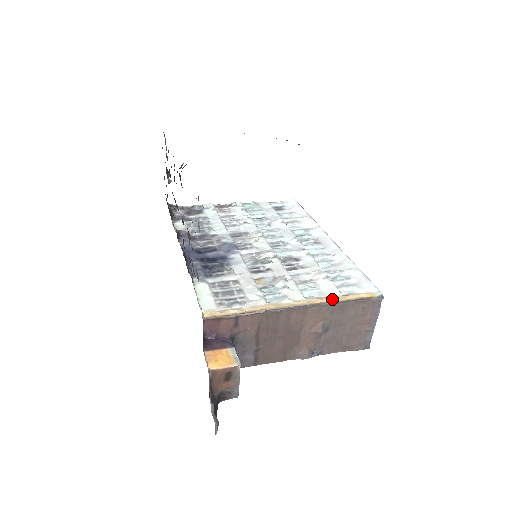
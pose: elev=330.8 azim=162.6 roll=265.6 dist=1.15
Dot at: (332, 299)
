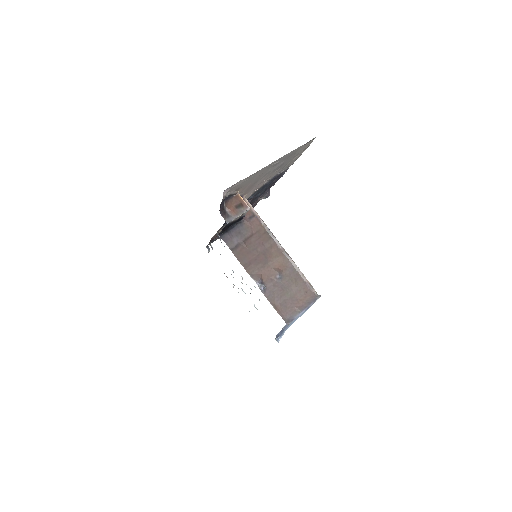
Dot at: (296, 268)
